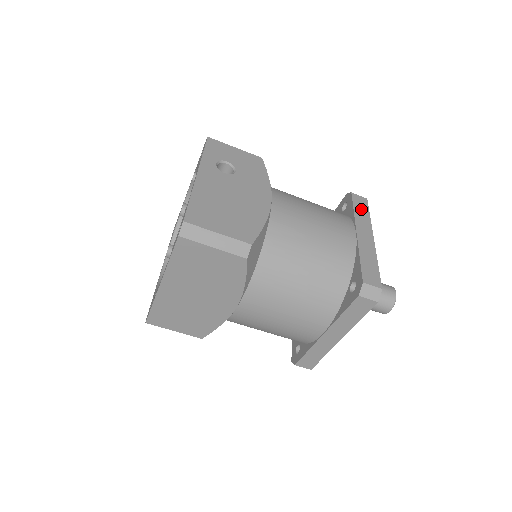
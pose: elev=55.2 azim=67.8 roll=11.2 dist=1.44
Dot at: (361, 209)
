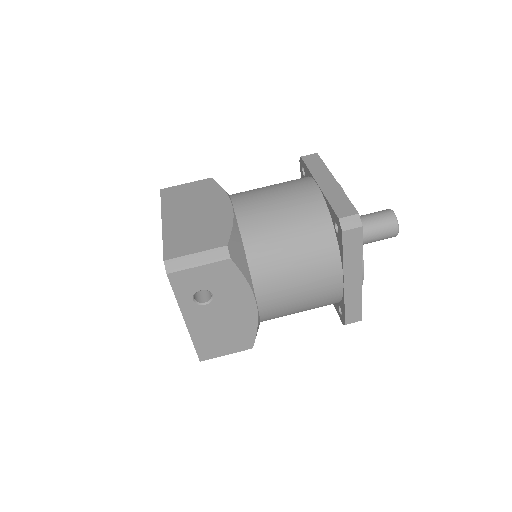
Dot at: occluded
